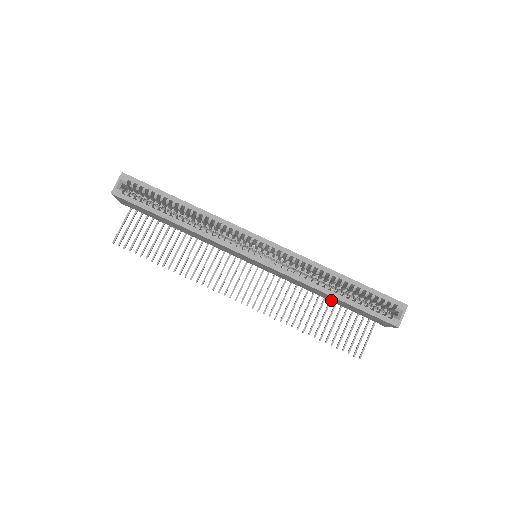
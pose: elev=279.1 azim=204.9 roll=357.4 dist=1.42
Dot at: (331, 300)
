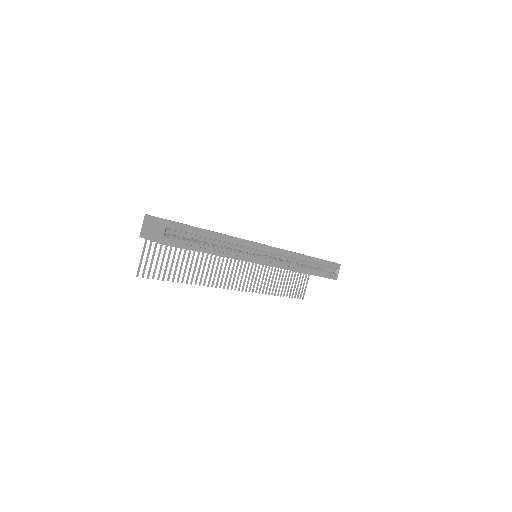
Dot at: occluded
